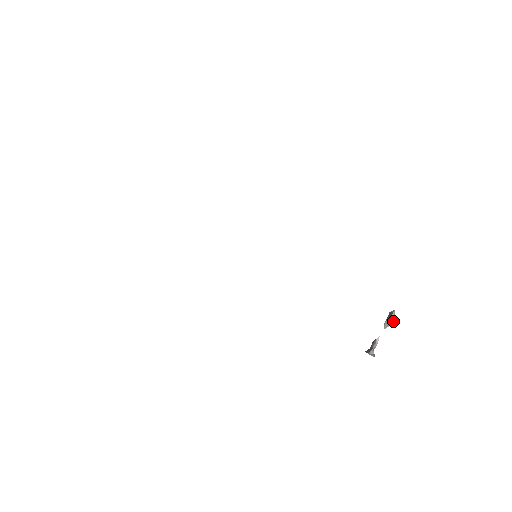
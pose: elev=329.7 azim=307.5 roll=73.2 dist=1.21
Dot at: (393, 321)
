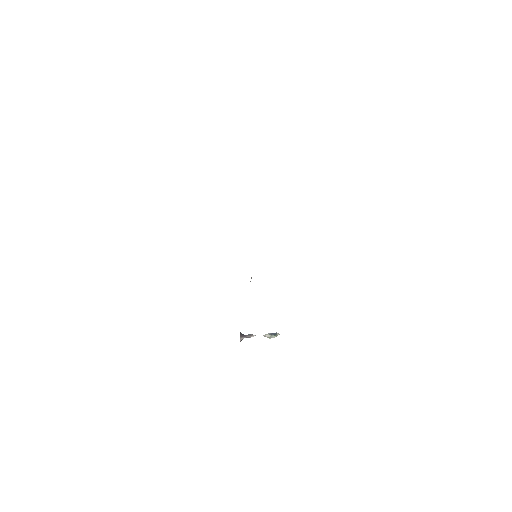
Dot at: occluded
